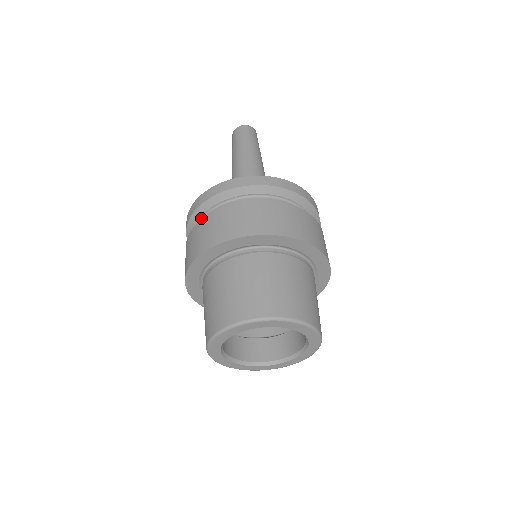
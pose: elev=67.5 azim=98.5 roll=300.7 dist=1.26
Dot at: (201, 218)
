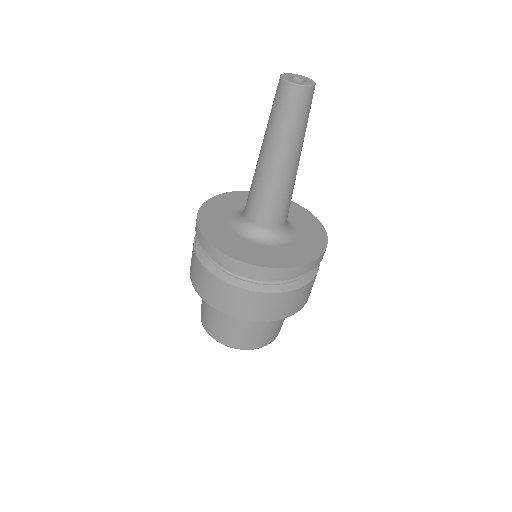
Dot at: occluded
